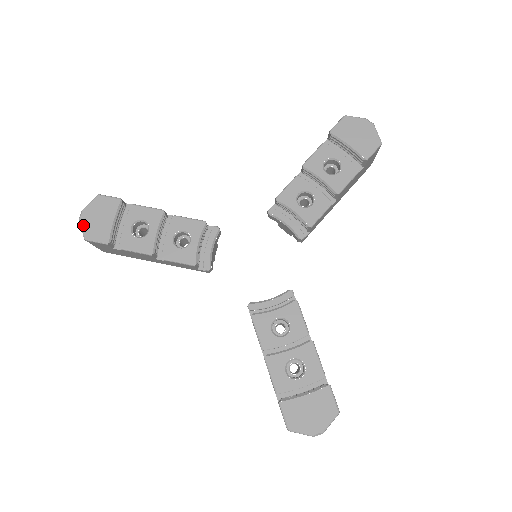
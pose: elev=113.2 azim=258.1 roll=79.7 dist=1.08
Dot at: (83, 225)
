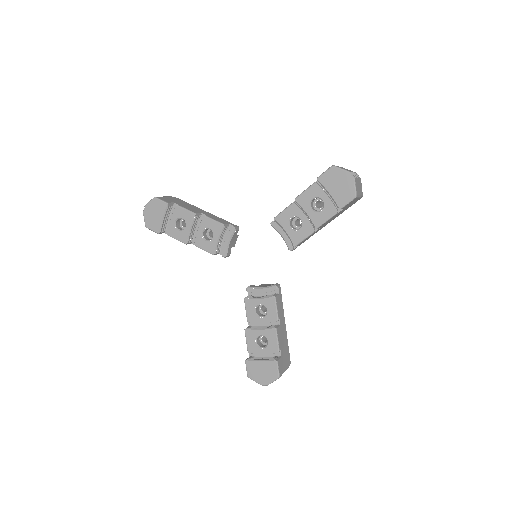
Dot at: (145, 217)
